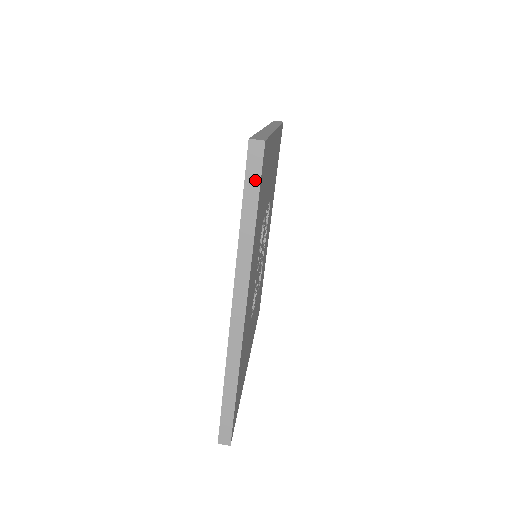
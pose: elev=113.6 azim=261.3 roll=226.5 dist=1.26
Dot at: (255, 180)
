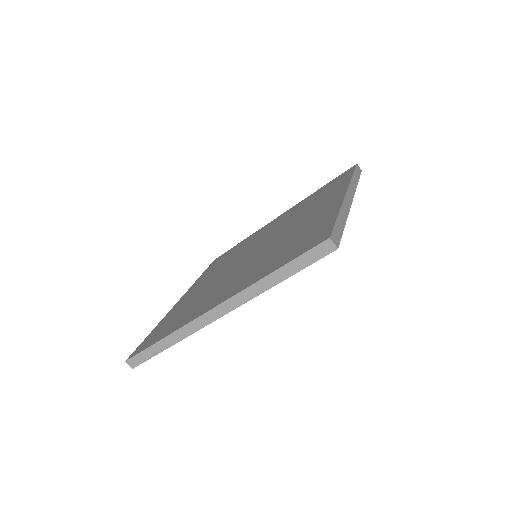
Dot at: (307, 261)
